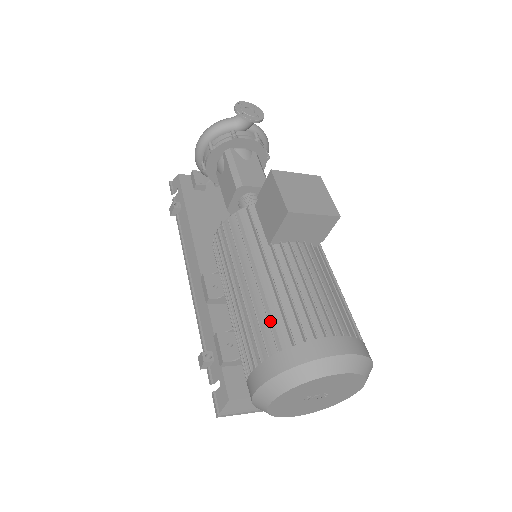
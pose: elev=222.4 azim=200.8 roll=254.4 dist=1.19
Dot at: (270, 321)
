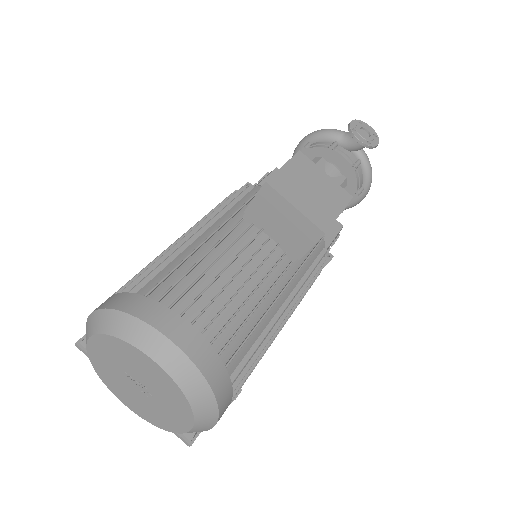
Dot at: (159, 267)
